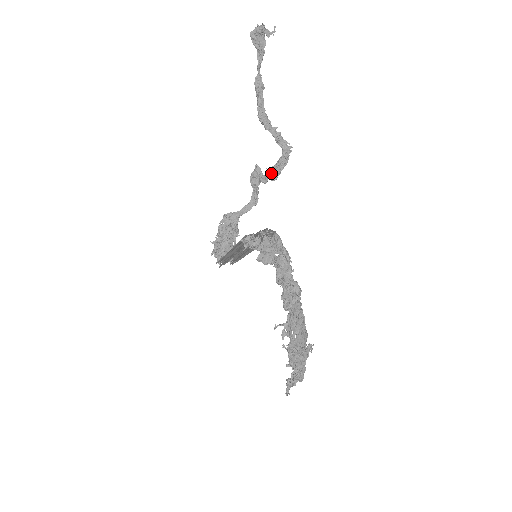
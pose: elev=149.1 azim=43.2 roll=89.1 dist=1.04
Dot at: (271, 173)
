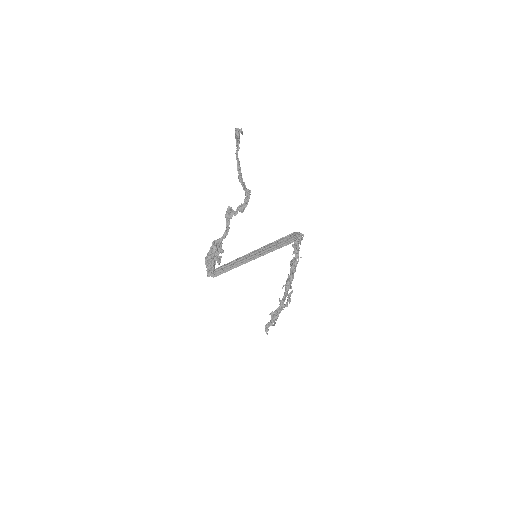
Dot at: (242, 209)
